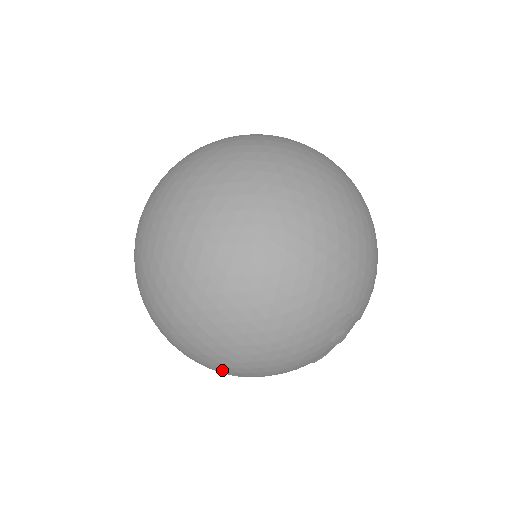
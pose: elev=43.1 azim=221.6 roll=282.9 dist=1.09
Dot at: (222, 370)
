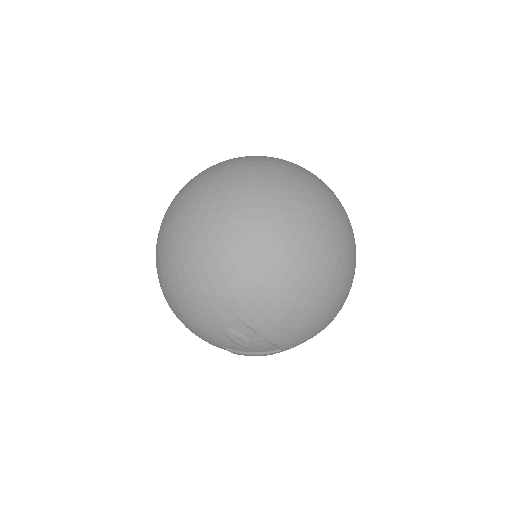
Dot at: occluded
